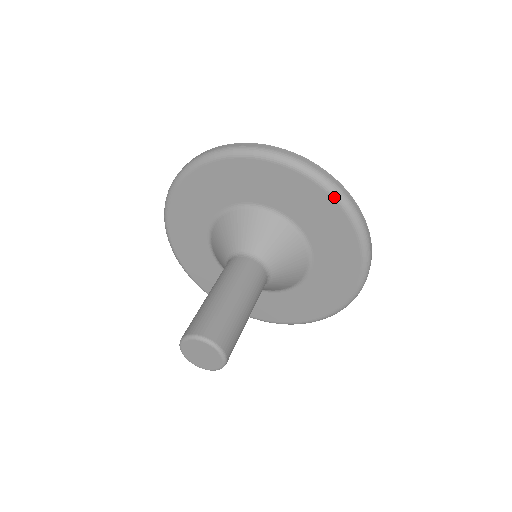
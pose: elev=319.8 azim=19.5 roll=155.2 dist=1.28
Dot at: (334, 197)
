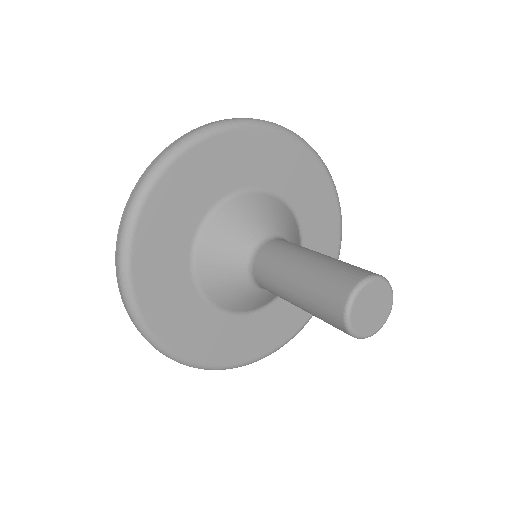
Dot at: (308, 148)
